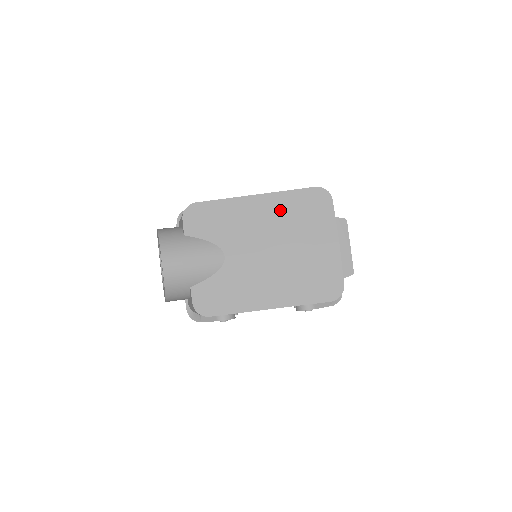
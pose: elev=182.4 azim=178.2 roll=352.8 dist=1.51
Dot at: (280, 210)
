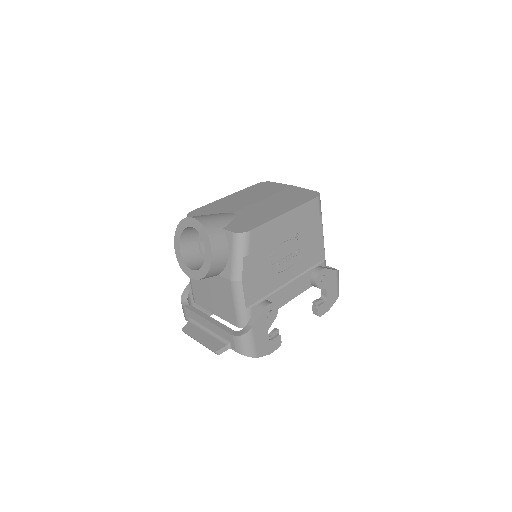
Dot at: (247, 193)
